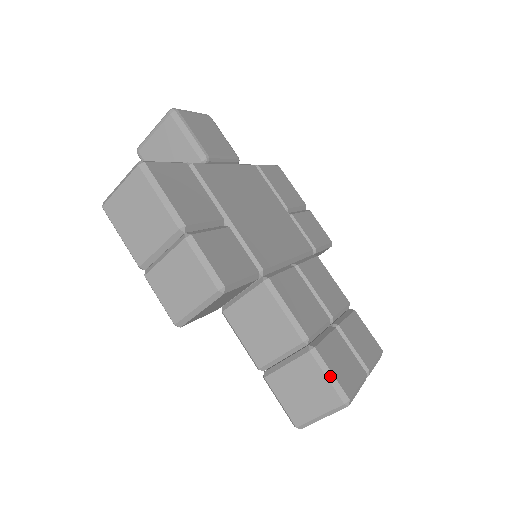
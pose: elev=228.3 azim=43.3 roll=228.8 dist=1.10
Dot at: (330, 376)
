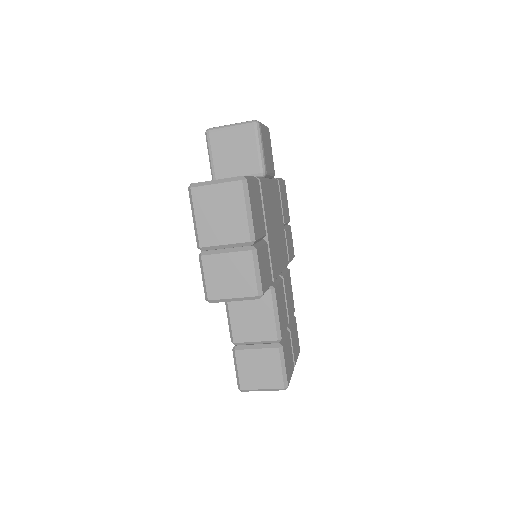
Dot at: (284, 368)
